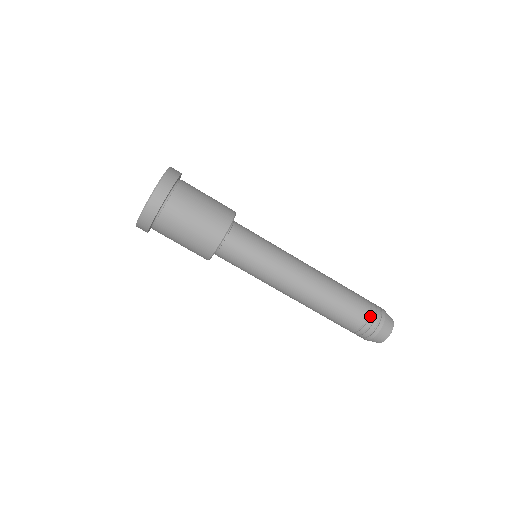
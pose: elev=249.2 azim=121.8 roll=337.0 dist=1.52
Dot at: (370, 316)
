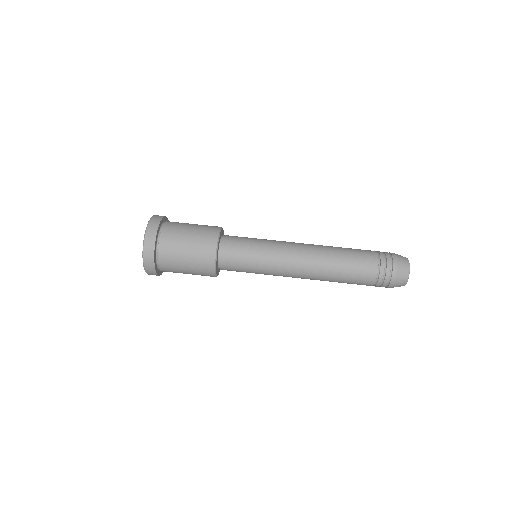
Dot at: occluded
